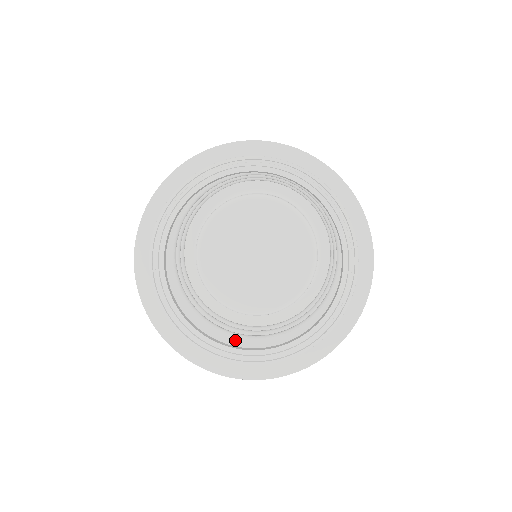
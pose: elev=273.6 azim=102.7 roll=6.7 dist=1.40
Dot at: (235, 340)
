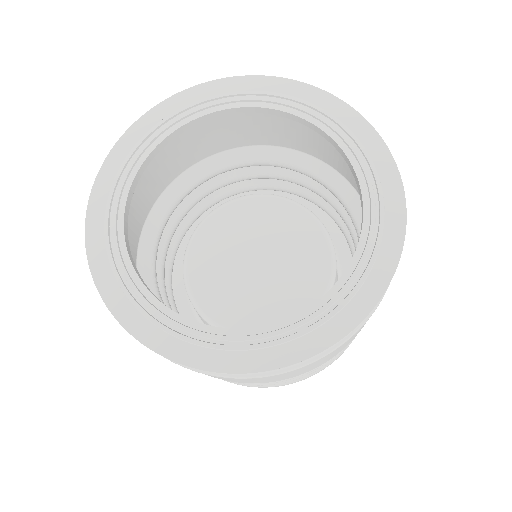
Dot at: occluded
